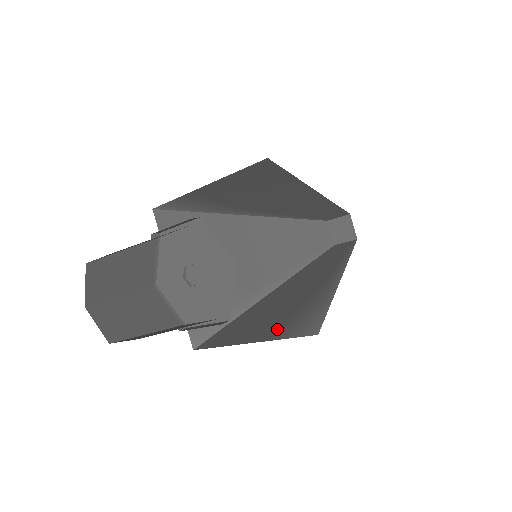
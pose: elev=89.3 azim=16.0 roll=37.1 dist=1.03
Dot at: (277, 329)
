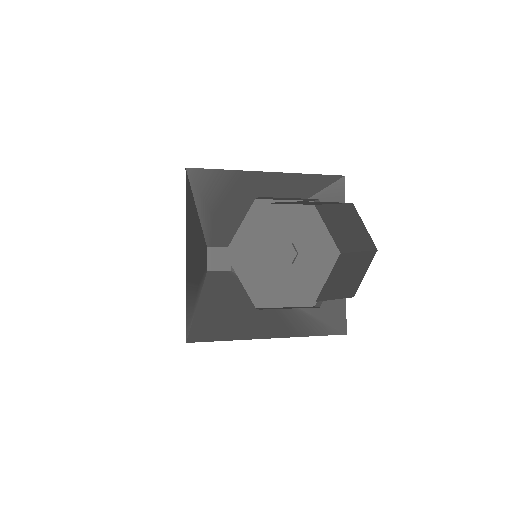
Dot at: (286, 329)
